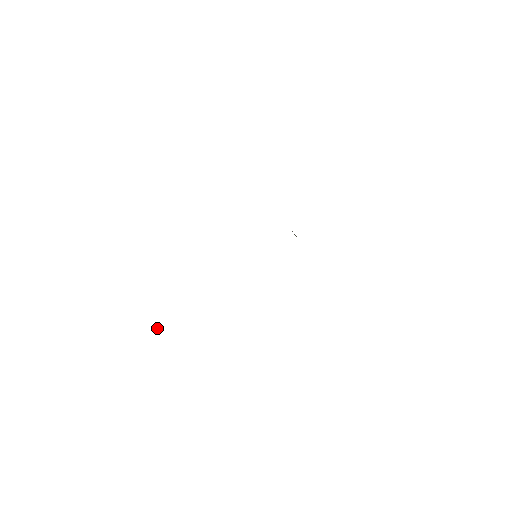
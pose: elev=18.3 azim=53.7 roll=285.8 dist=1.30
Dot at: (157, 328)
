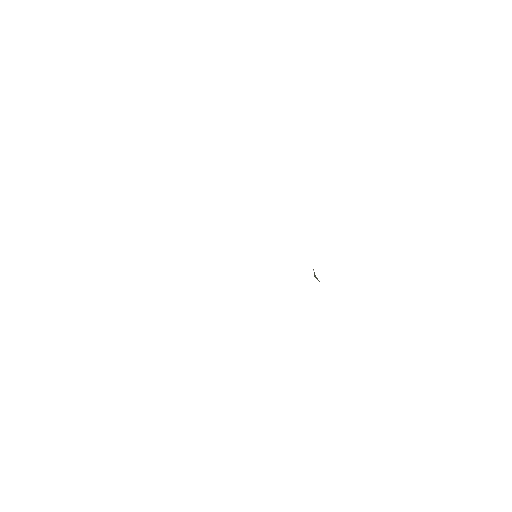
Dot at: occluded
